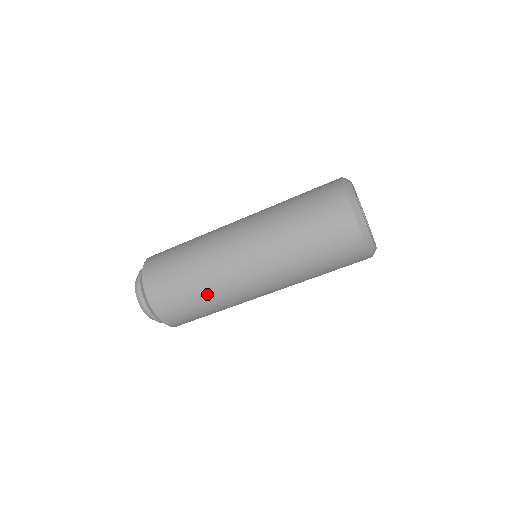
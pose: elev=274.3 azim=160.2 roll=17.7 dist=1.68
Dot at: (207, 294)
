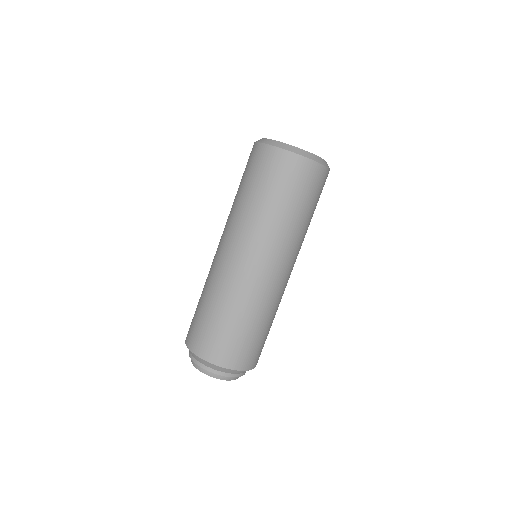
Dot at: (267, 316)
